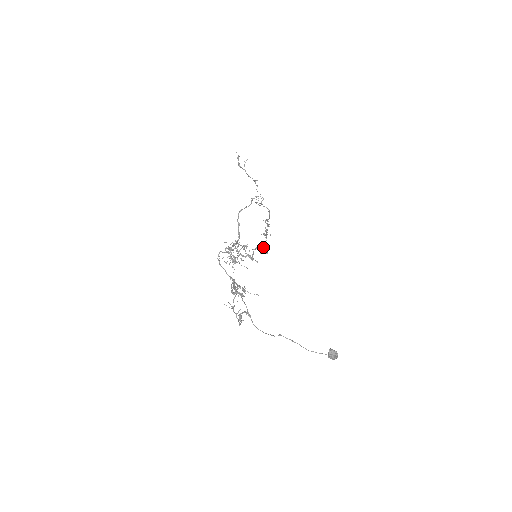
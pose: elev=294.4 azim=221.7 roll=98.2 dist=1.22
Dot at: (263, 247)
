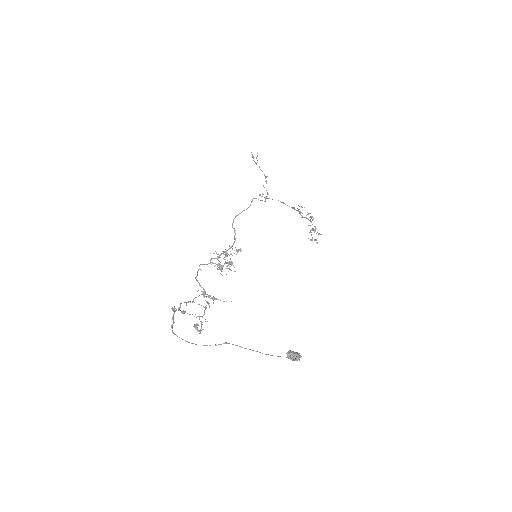
Dot at: (314, 229)
